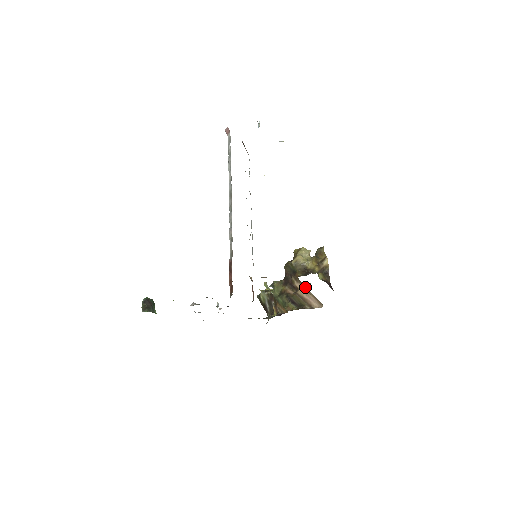
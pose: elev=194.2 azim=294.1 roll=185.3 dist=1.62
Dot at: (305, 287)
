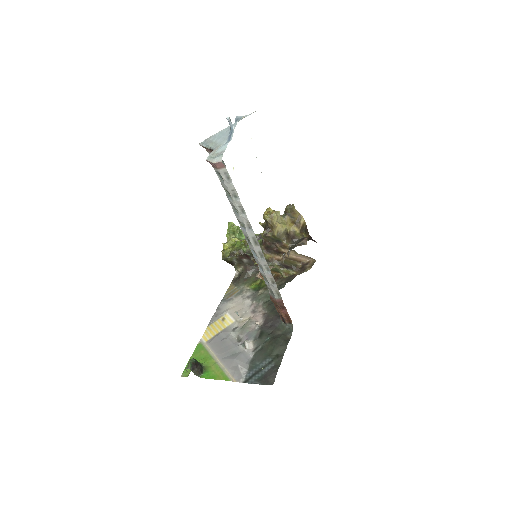
Dot at: (295, 252)
